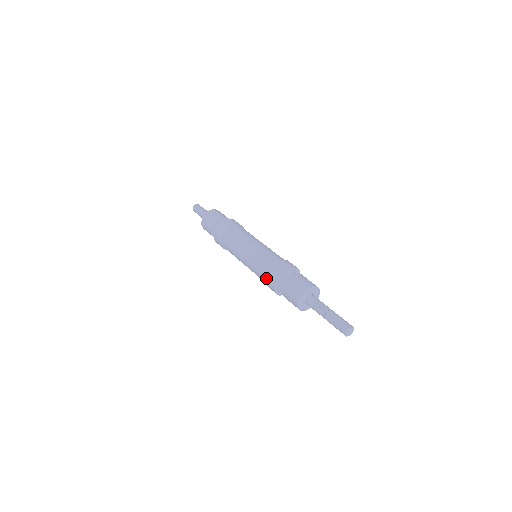
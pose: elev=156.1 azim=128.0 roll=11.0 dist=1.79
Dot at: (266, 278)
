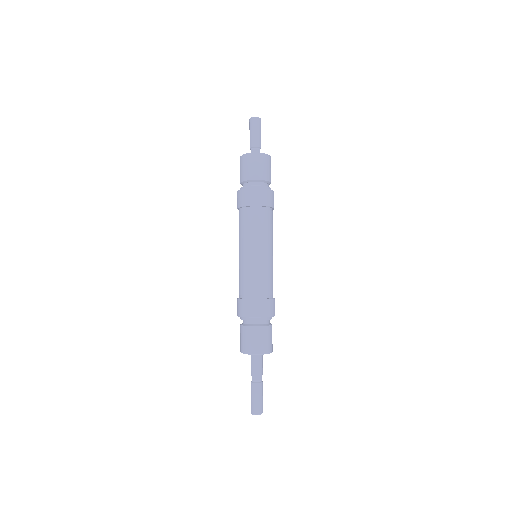
Dot at: (237, 300)
